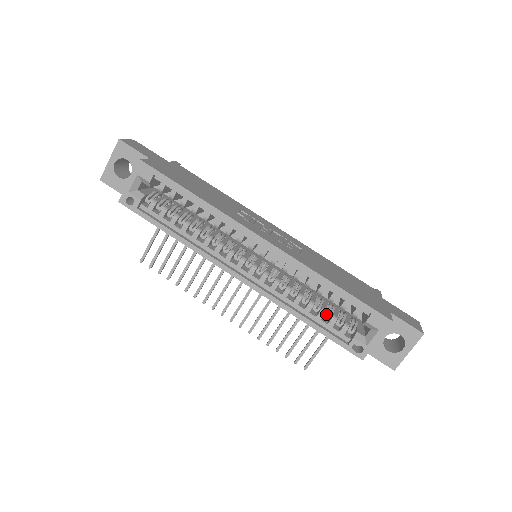
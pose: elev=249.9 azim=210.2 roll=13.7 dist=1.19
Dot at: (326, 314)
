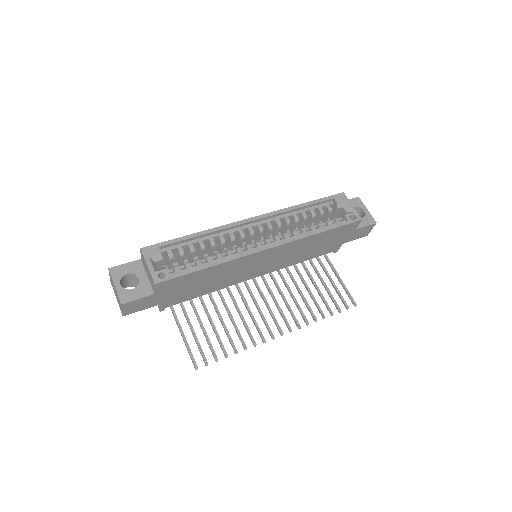
Dot at: (321, 223)
